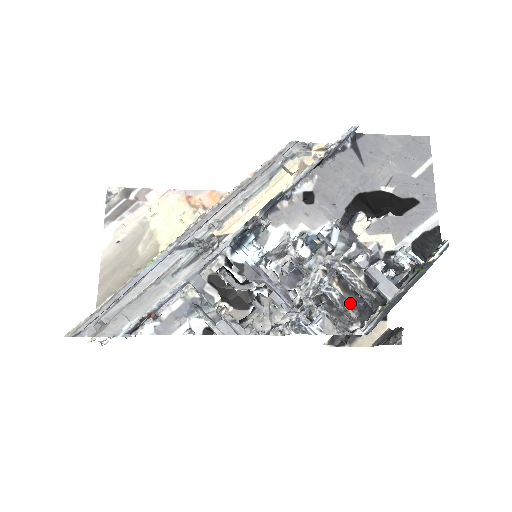
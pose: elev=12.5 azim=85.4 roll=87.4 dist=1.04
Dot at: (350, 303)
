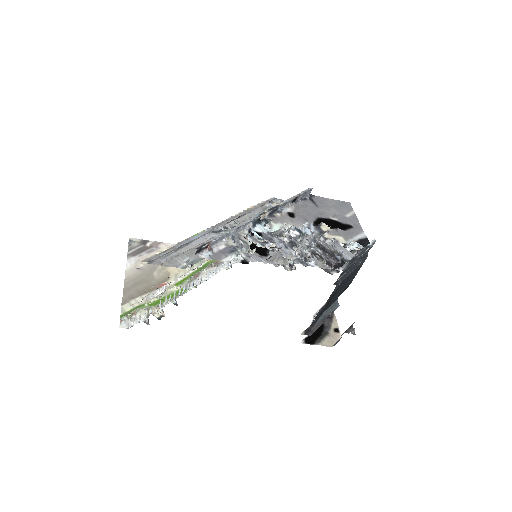
Dot at: (329, 256)
